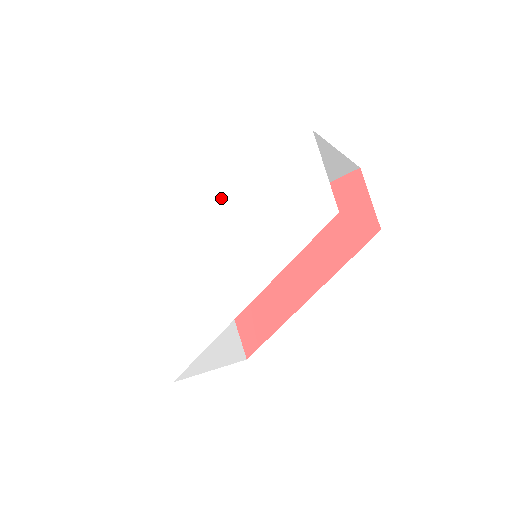
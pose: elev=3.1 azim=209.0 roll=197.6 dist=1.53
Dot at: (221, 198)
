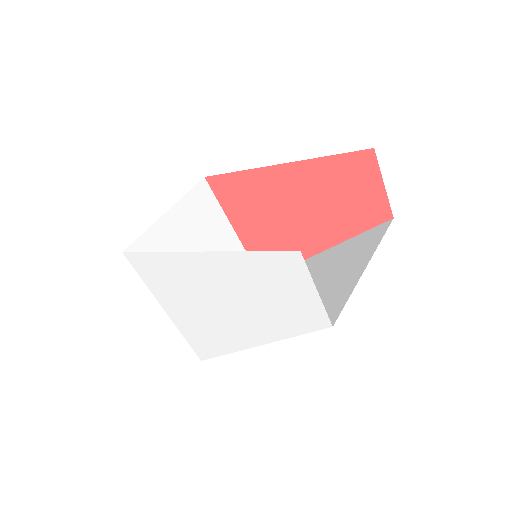
Dot at: (207, 266)
